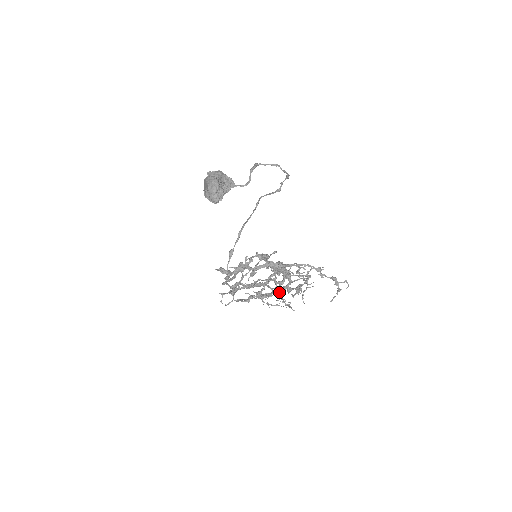
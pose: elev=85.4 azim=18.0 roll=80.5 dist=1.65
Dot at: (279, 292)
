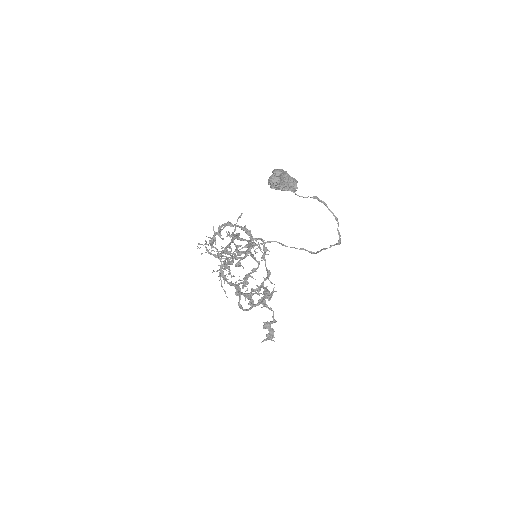
Dot at: (232, 260)
